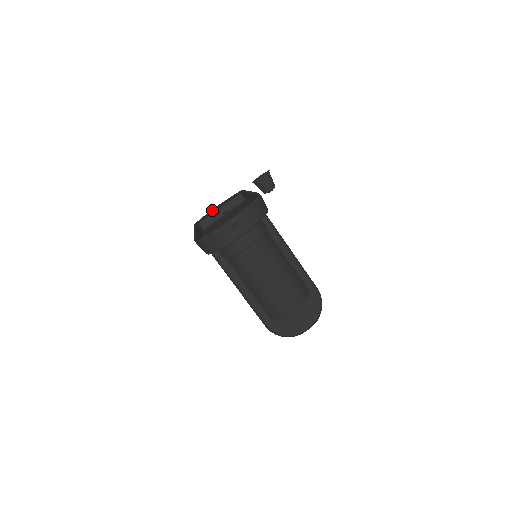
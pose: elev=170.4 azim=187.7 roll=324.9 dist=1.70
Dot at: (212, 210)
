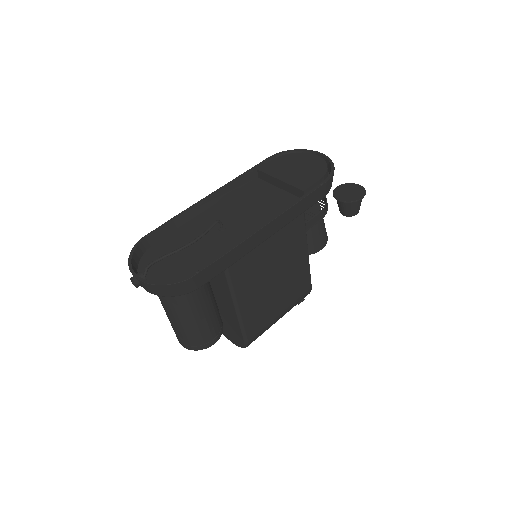
Dot at: (306, 154)
